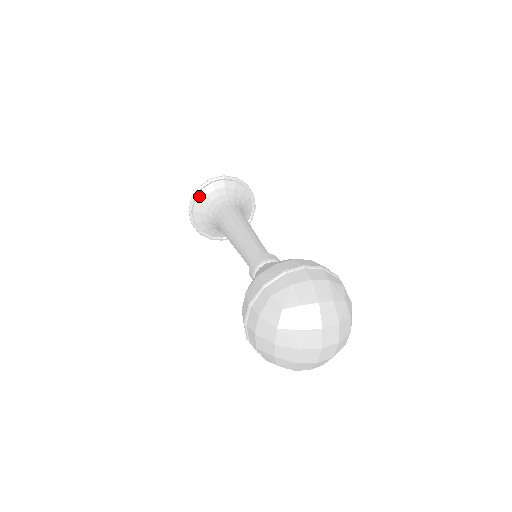
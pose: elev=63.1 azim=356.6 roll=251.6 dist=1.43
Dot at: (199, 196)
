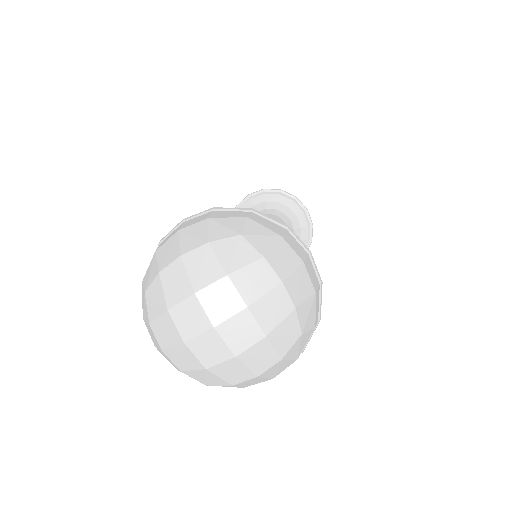
Dot at: (271, 195)
